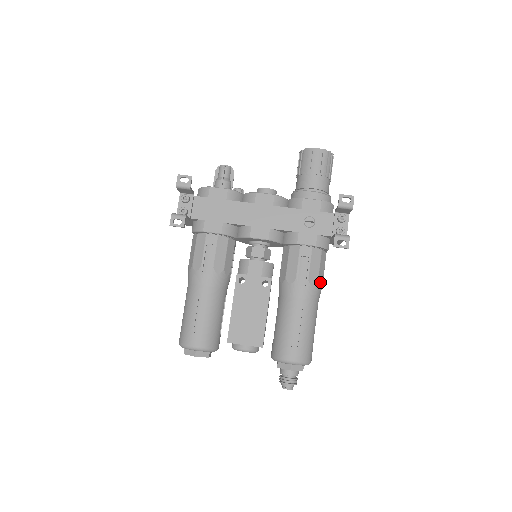
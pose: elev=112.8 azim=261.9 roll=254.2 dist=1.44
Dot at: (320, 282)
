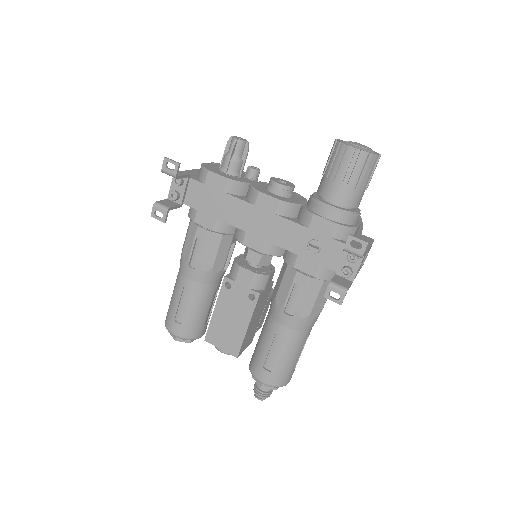
Dot at: (315, 313)
